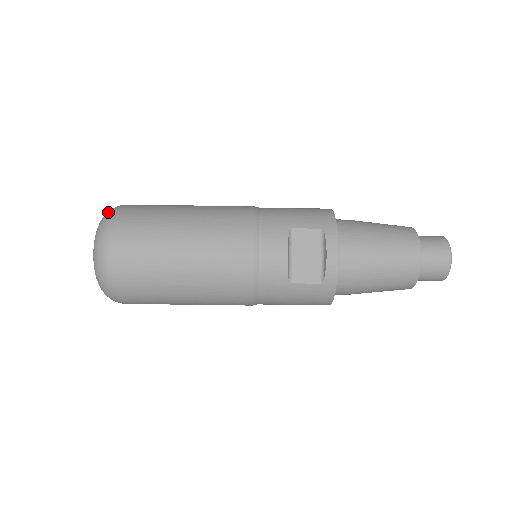
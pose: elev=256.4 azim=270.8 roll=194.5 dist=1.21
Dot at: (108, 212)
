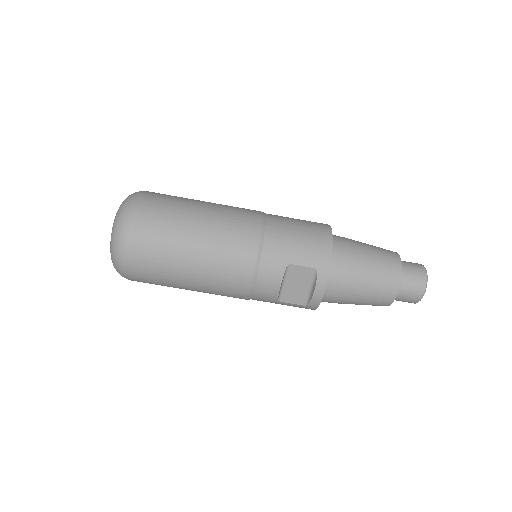
Dot at: (123, 213)
